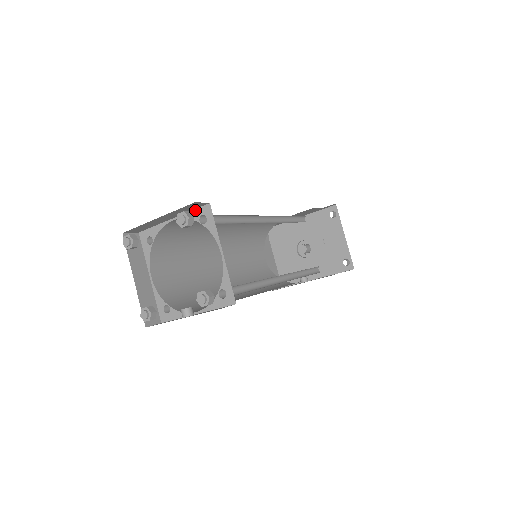
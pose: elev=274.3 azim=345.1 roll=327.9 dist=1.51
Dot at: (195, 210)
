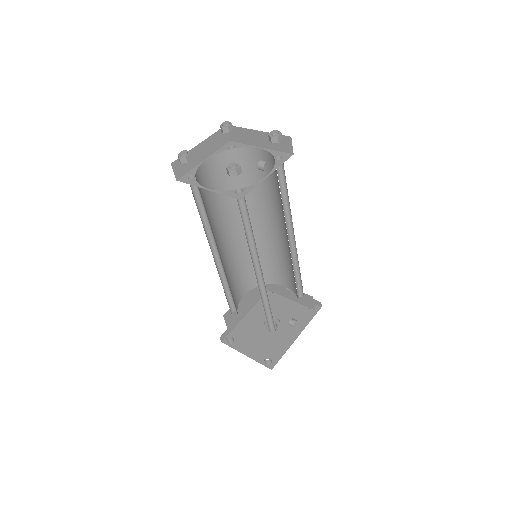
Dot at: (221, 148)
